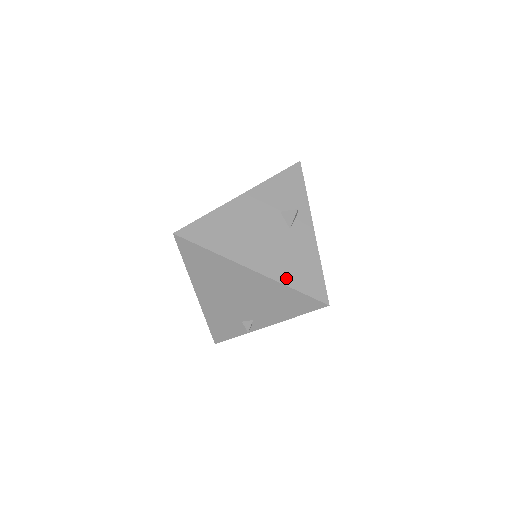
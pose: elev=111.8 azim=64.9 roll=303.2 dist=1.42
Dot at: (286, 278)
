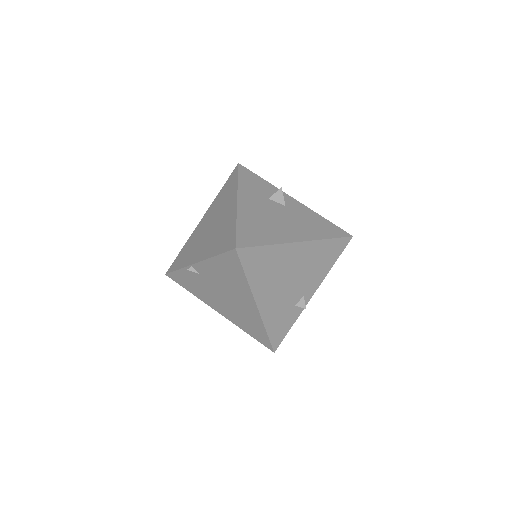
Dot at: (320, 235)
